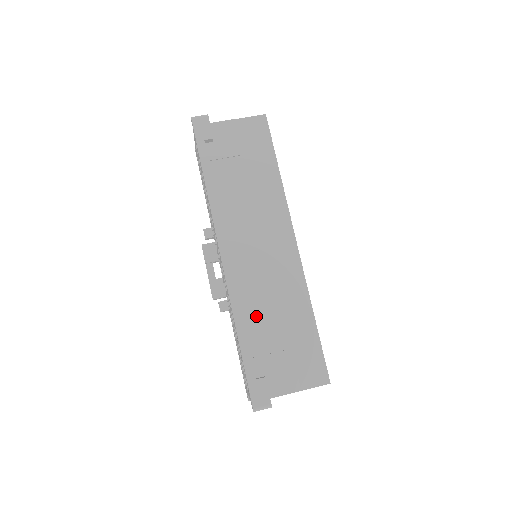
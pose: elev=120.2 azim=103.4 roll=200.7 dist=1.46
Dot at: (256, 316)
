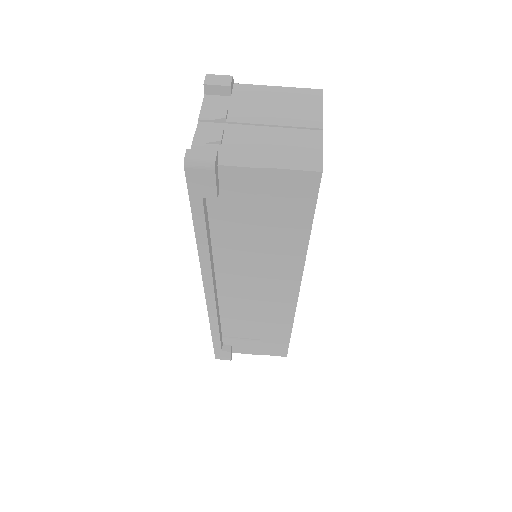
Dot at: (234, 321)
